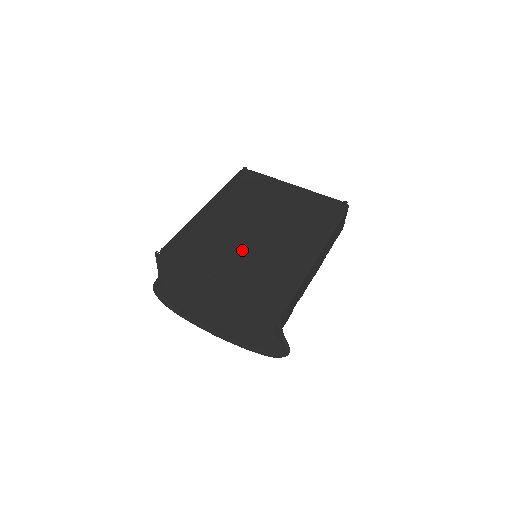
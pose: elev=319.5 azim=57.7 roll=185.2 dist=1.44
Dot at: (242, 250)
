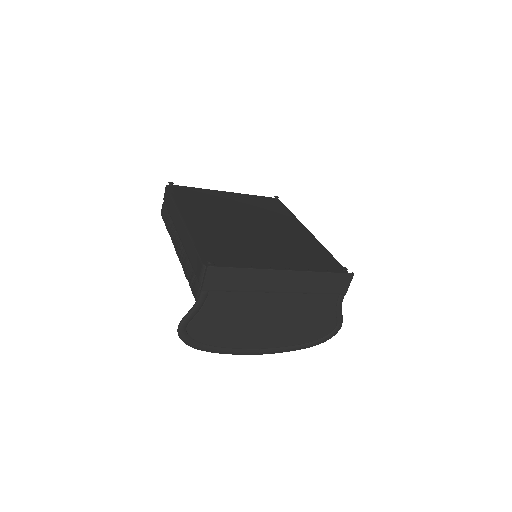
Dot at: (265, 245)
